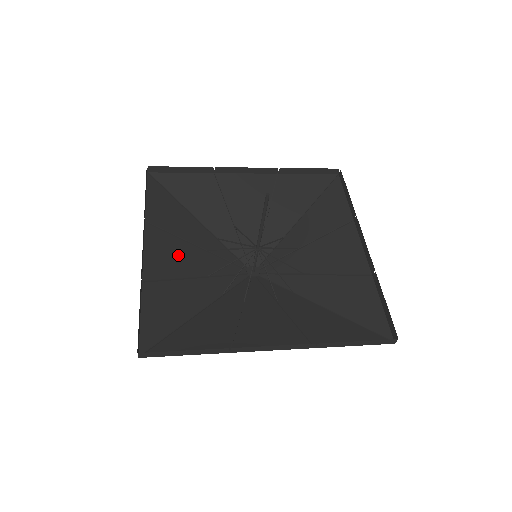
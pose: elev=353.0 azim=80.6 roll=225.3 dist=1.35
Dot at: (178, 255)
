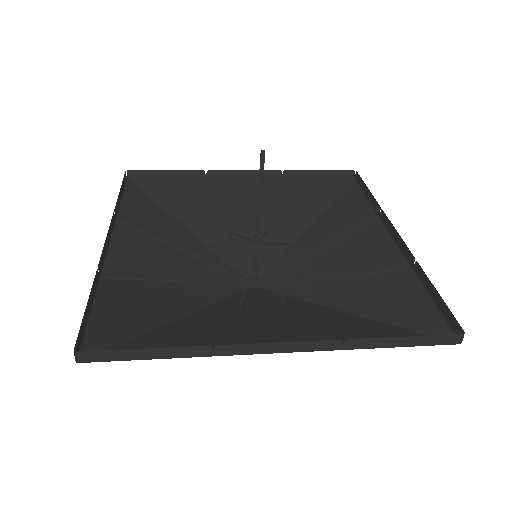
Dot at: (155, 256)
